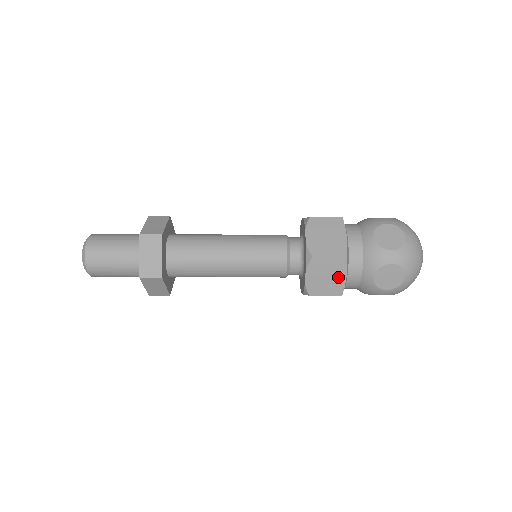
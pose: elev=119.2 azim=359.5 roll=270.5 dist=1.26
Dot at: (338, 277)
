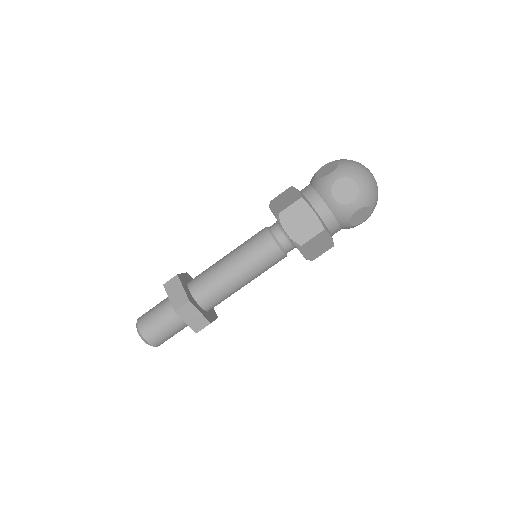
Dot at: (325, 241)
